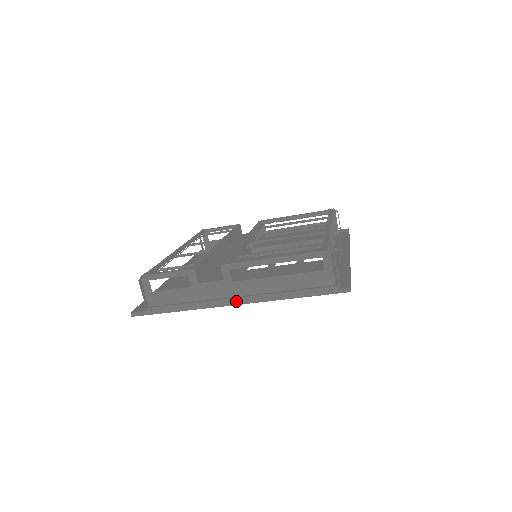
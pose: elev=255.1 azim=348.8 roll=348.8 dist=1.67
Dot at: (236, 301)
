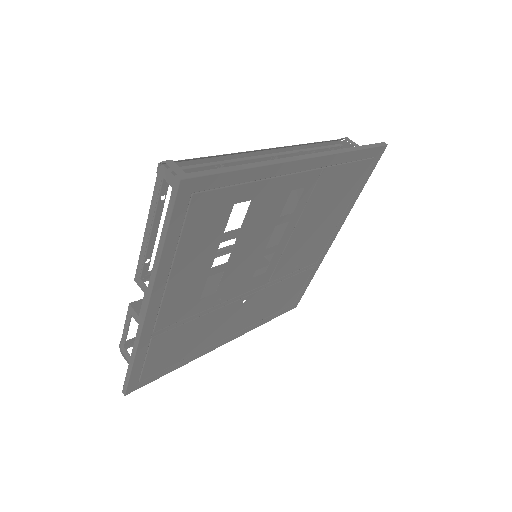
Dot at: (144, 305)
